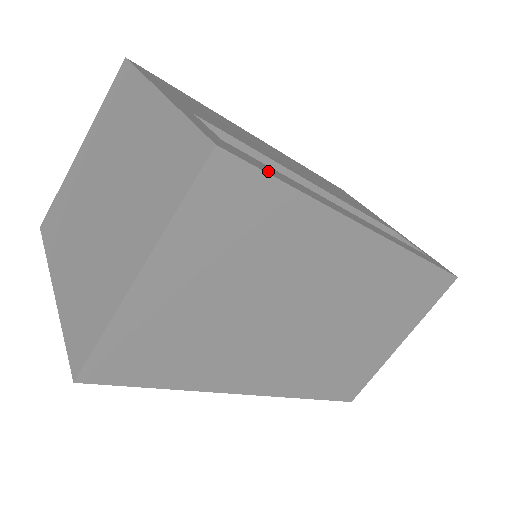
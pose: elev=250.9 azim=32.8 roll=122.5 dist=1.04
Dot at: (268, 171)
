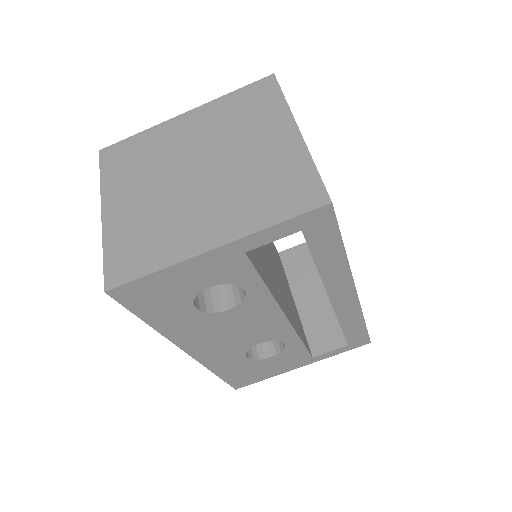
Dot at: occluded
